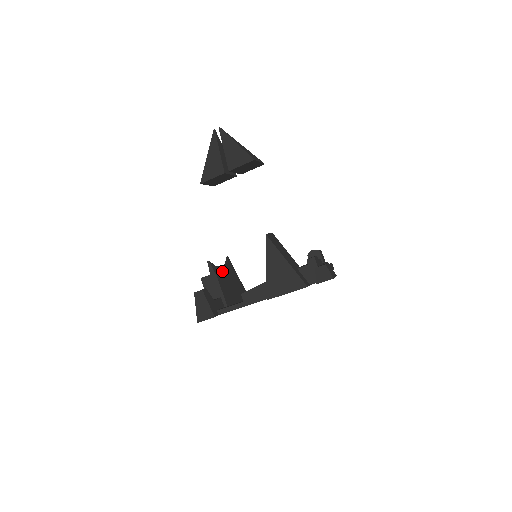
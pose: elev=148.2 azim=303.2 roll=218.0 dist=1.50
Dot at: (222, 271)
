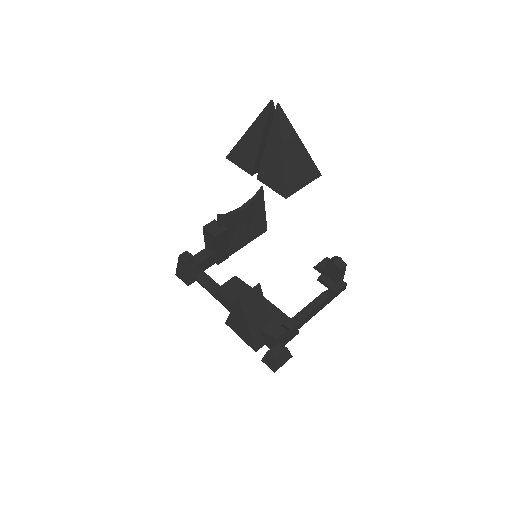
Dot at: (237, 217)
